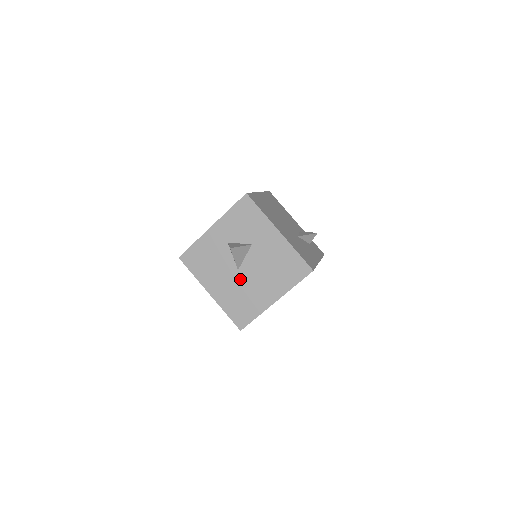
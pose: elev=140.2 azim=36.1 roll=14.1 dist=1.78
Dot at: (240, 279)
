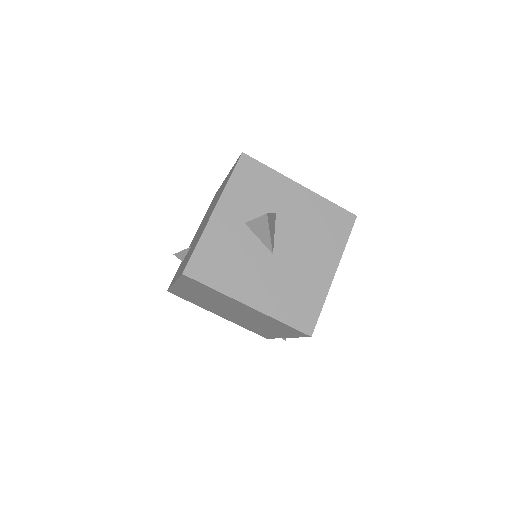
Dot at: (281, 265)
